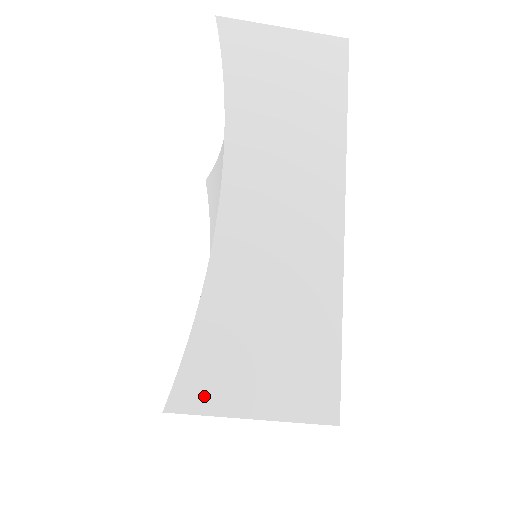
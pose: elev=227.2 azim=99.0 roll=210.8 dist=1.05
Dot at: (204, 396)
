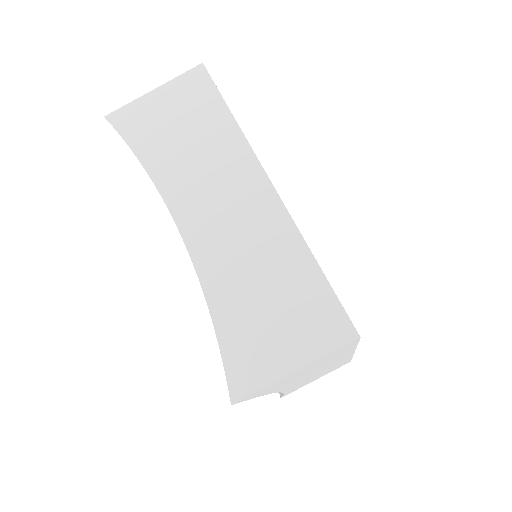
Dot at: (252, 377)
